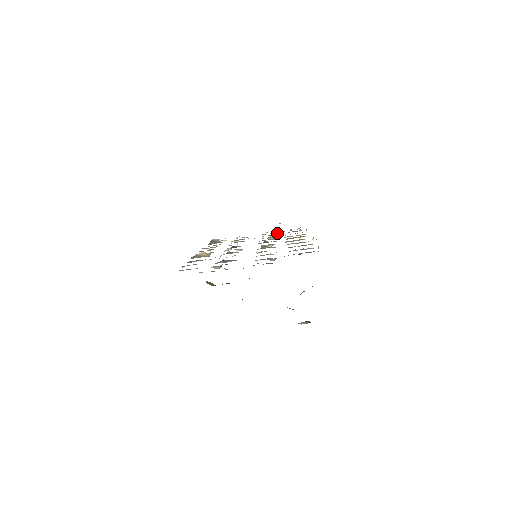
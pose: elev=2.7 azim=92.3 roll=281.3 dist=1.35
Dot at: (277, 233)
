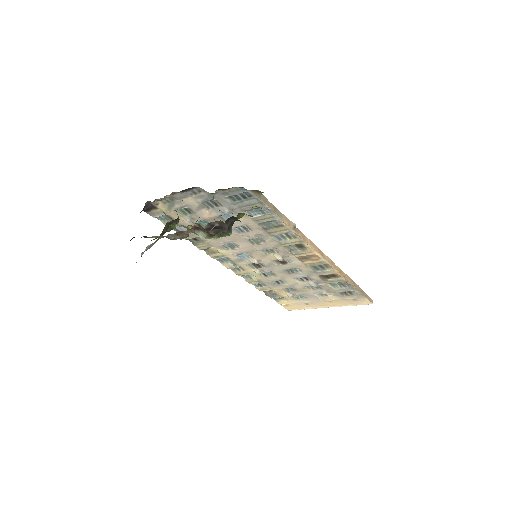
Dot at: (332, 294)
